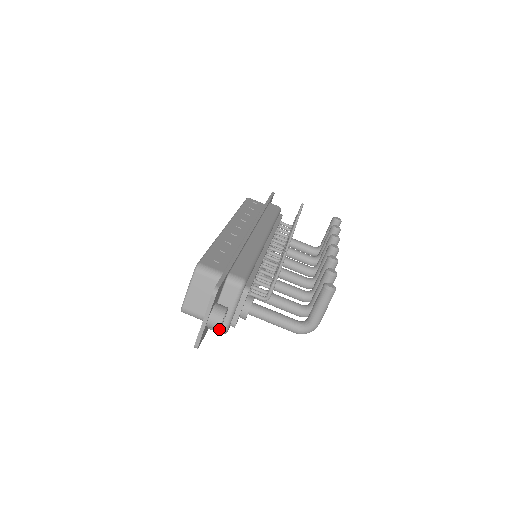
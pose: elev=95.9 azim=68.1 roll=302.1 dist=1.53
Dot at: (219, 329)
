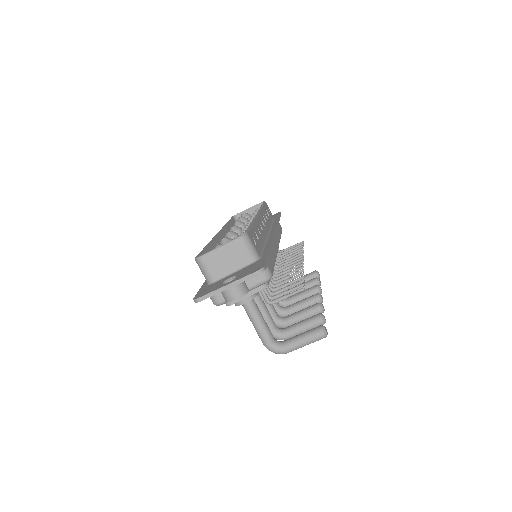
Dot at: (229, 301)
